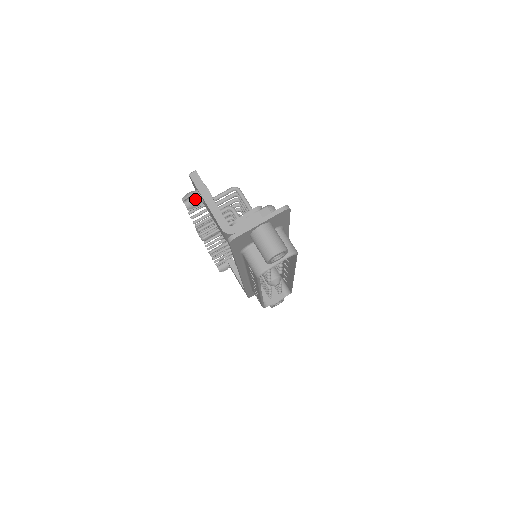
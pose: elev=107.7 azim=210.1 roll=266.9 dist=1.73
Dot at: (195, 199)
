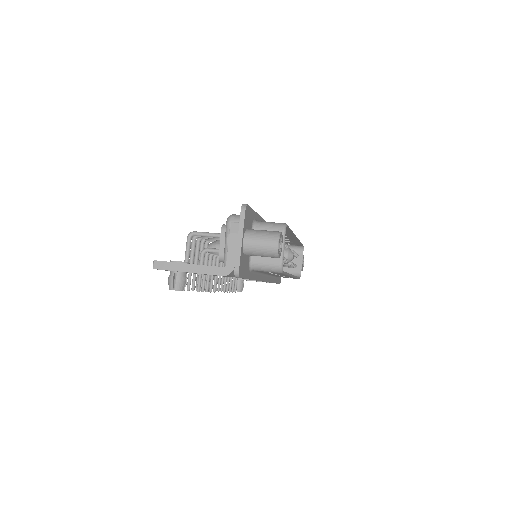
Dot at: (178, 279)
